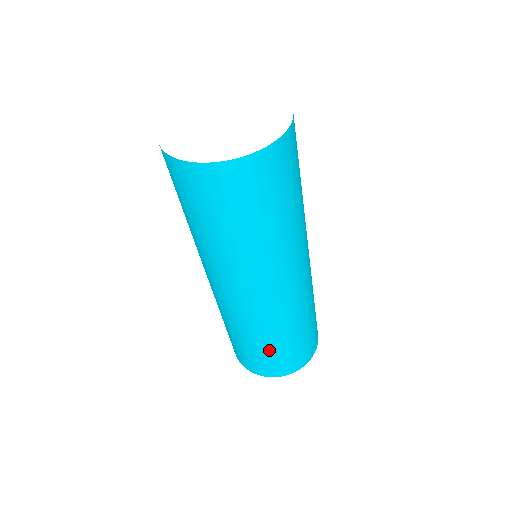
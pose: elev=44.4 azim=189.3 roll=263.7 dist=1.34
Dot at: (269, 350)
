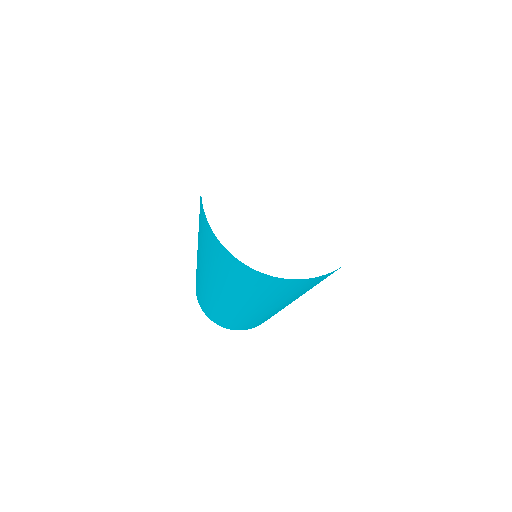
Dot at: (208, 308)
